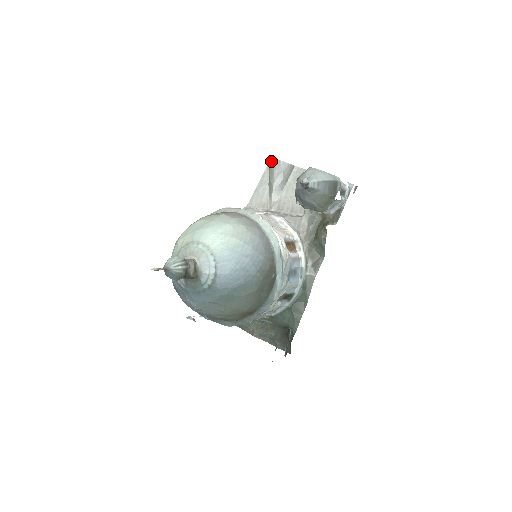
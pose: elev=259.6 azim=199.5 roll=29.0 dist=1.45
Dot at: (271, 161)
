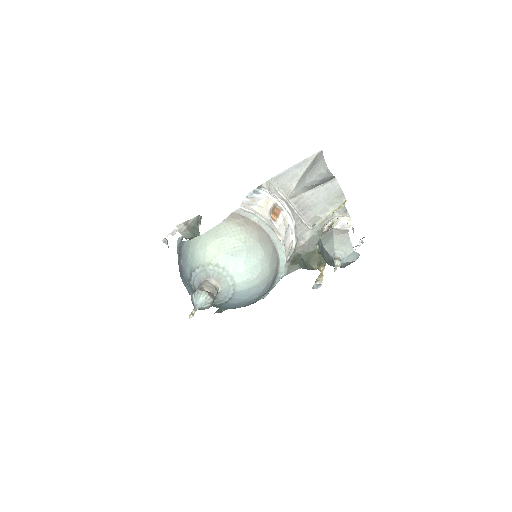
Dot at: (321, 159)
